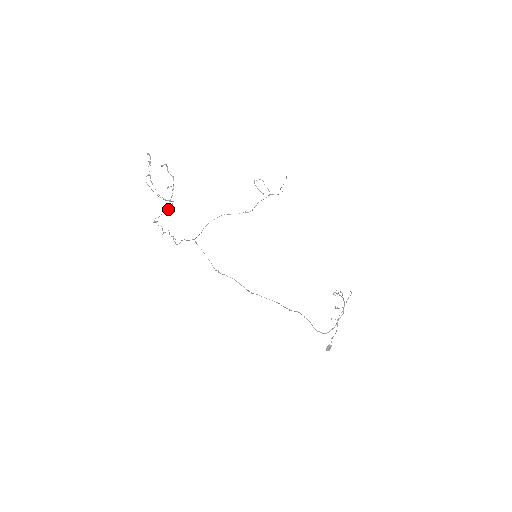
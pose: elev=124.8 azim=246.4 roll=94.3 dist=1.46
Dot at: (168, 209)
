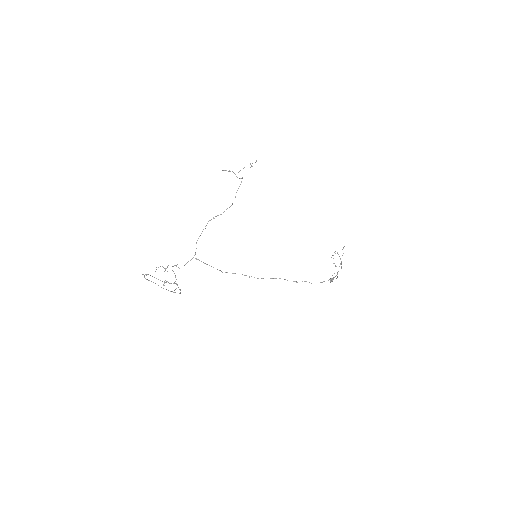
Dot at: occluded
